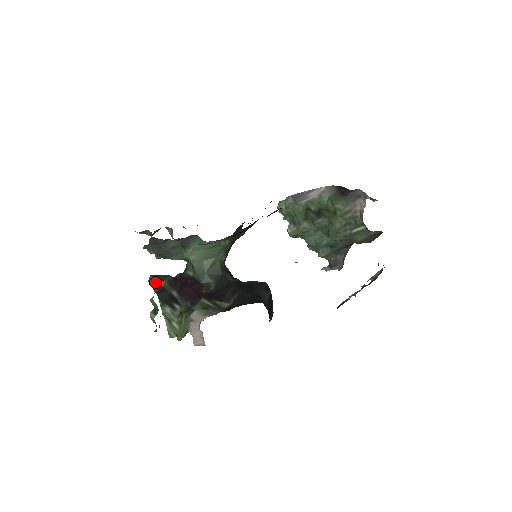
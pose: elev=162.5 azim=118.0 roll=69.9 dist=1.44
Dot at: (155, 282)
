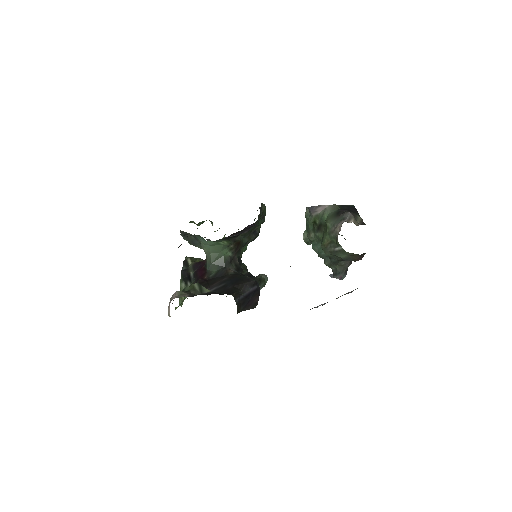
Dot at: (186, 262)
